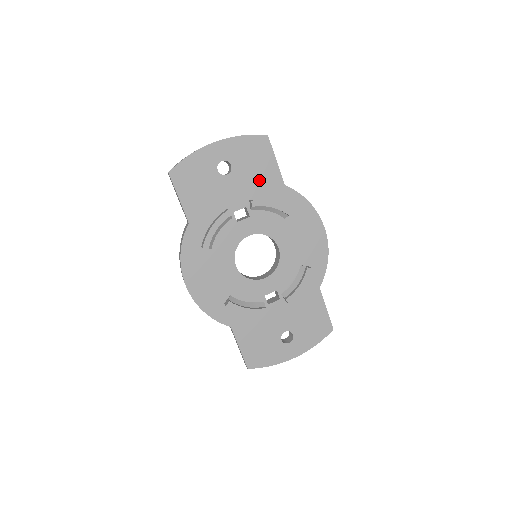
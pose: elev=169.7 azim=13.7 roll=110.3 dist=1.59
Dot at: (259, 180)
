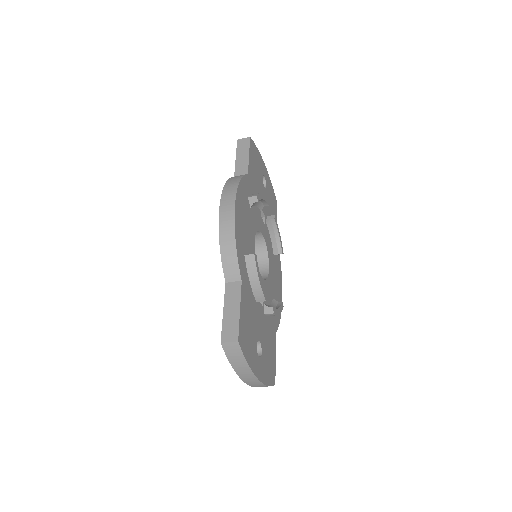
Dot at: (271, 214)
